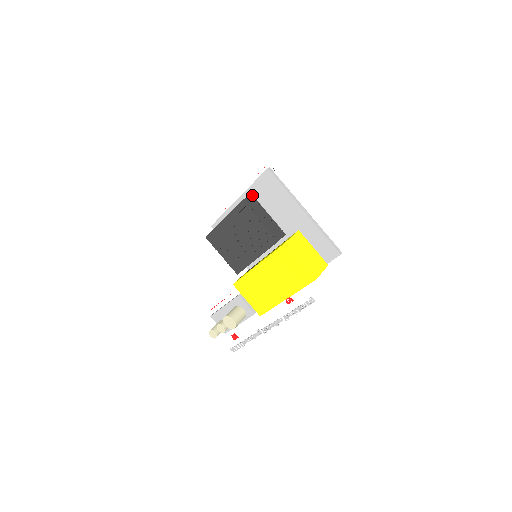
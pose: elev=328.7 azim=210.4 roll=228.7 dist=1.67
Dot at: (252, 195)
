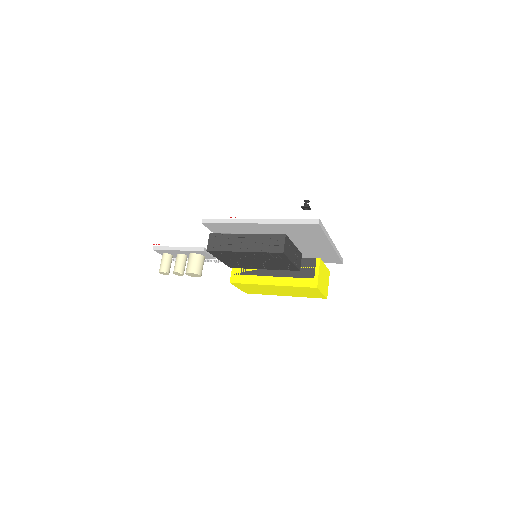
Dot at: (286, 235)
